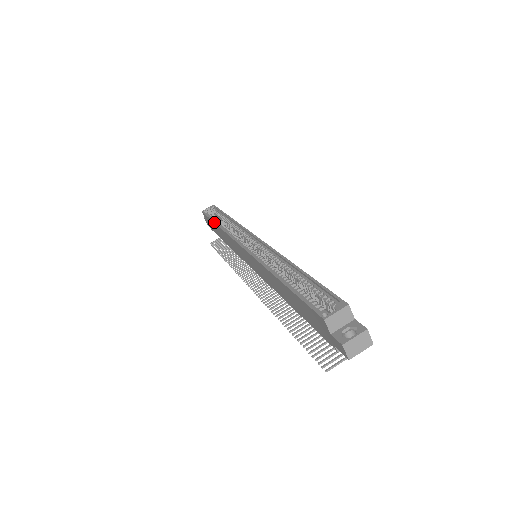
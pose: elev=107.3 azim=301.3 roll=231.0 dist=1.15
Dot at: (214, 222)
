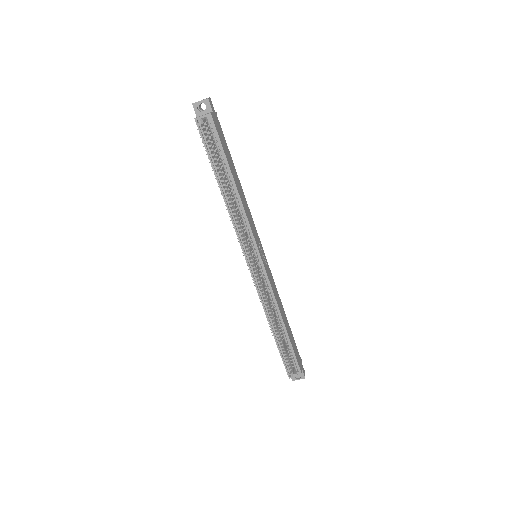
Dot at: (217, 181)
